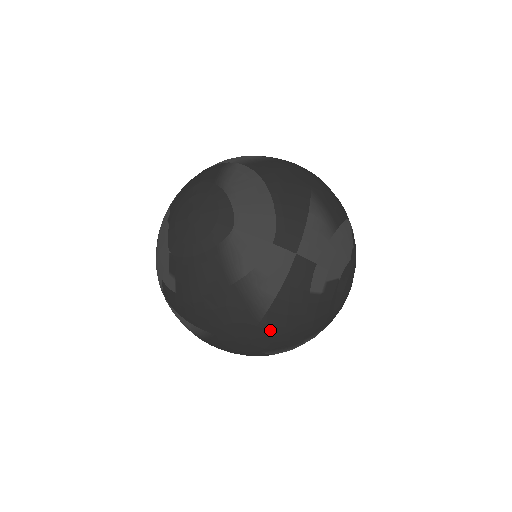
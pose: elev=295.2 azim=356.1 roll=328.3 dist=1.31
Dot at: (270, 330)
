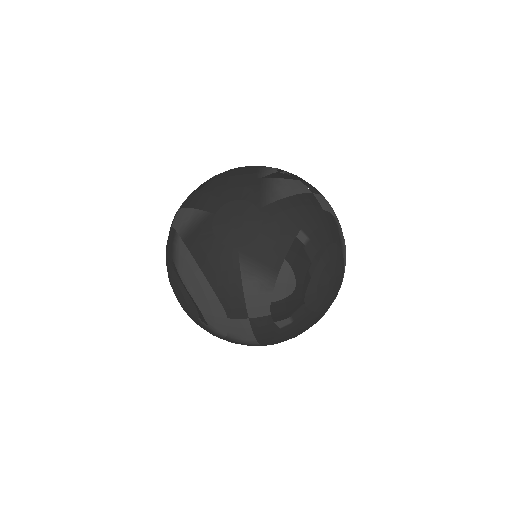
Dot at: (273, 344)
